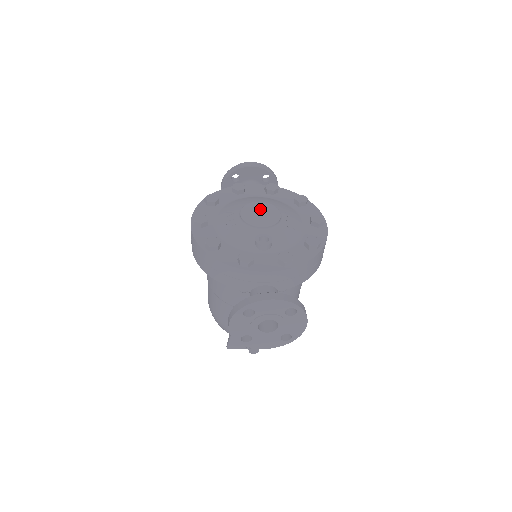
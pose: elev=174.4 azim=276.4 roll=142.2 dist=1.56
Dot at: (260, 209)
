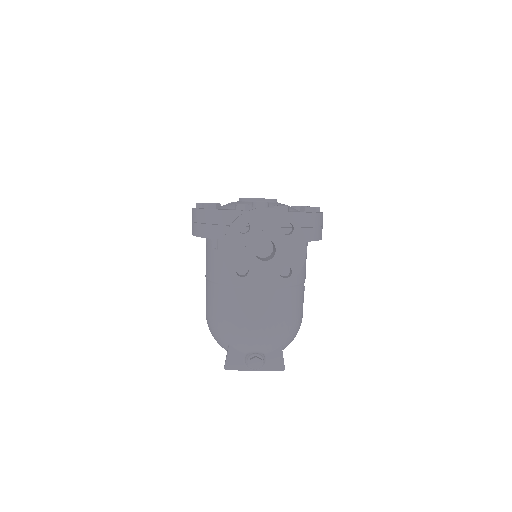
Dot at: occluded
